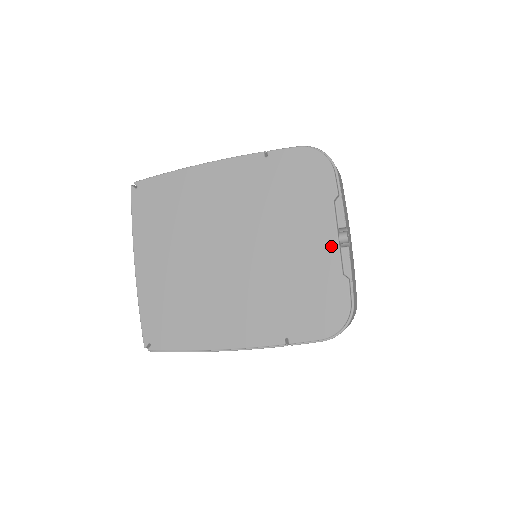
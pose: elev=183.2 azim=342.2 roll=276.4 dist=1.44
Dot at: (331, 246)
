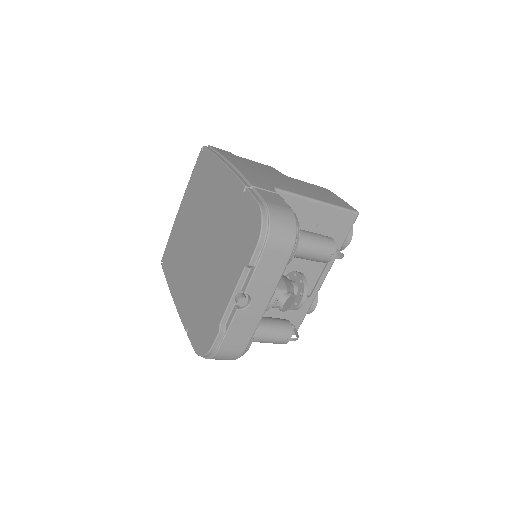
Dot at: (227, 298)
